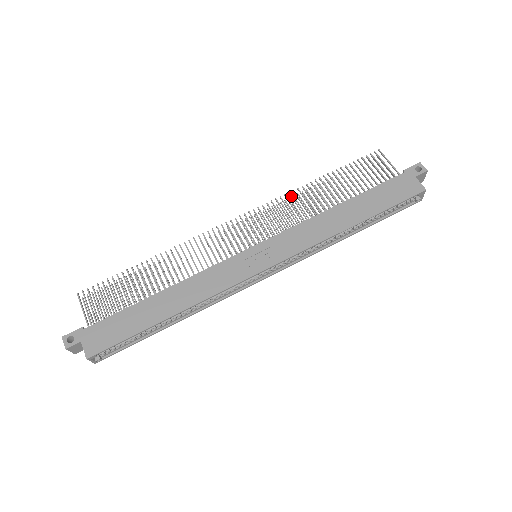
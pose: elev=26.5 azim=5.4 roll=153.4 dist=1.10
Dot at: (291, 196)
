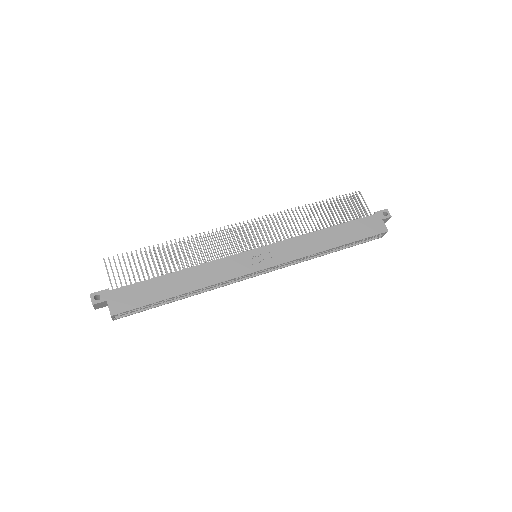
Dot at: (289, 213)
